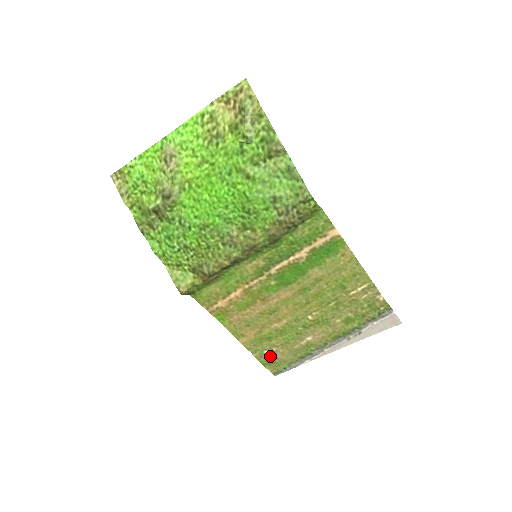
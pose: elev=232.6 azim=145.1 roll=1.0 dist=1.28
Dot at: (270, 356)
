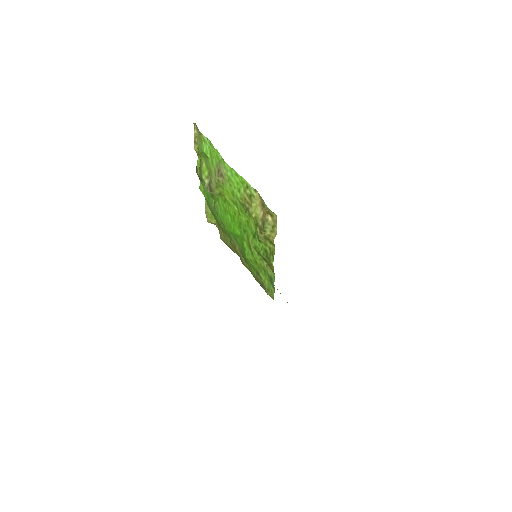
Dot at: occluded
